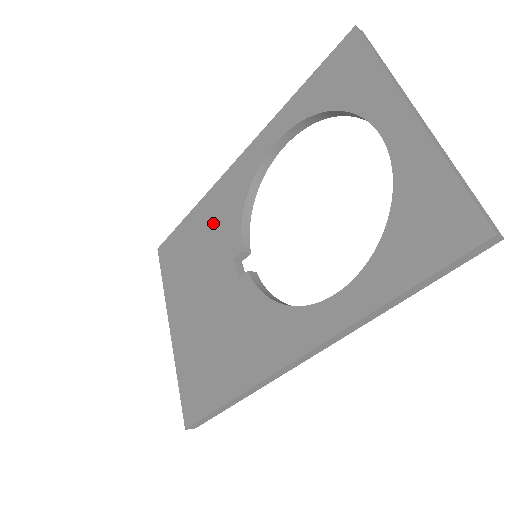
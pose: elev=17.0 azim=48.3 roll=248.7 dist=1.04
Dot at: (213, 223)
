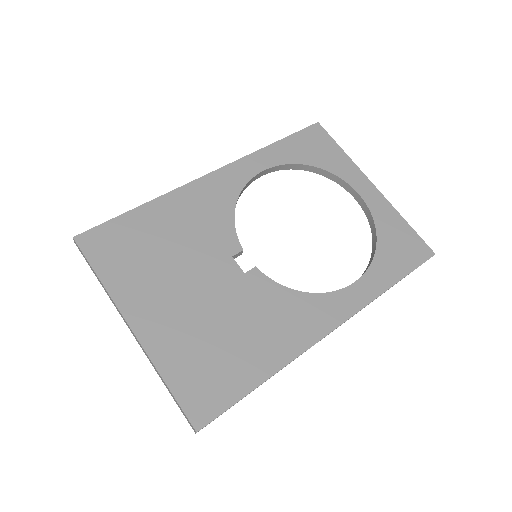
Dot at: (190, 221)
